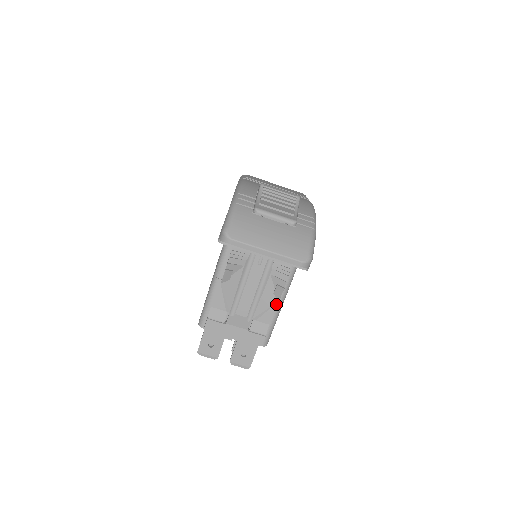
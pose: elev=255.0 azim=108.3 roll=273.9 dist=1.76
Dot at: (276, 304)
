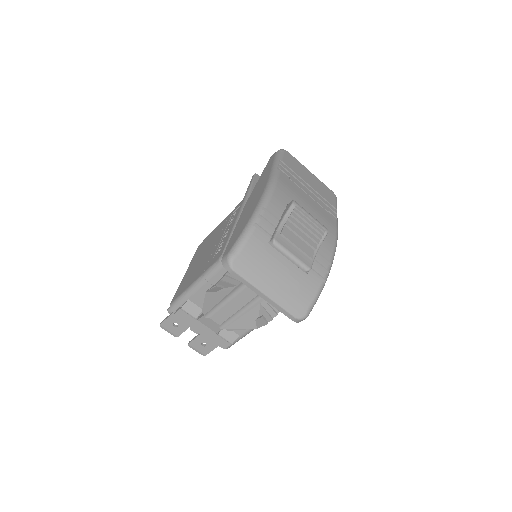
Dot at: occluded
